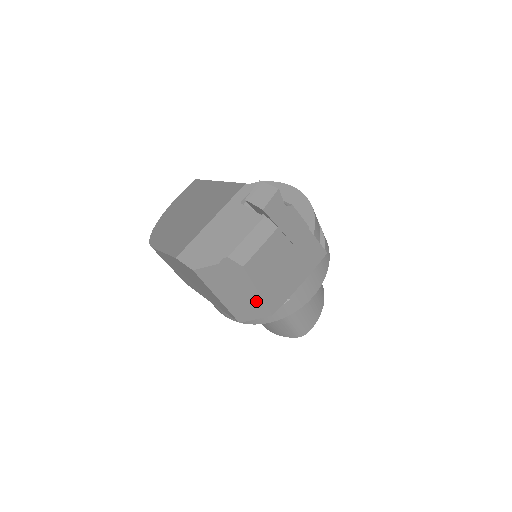
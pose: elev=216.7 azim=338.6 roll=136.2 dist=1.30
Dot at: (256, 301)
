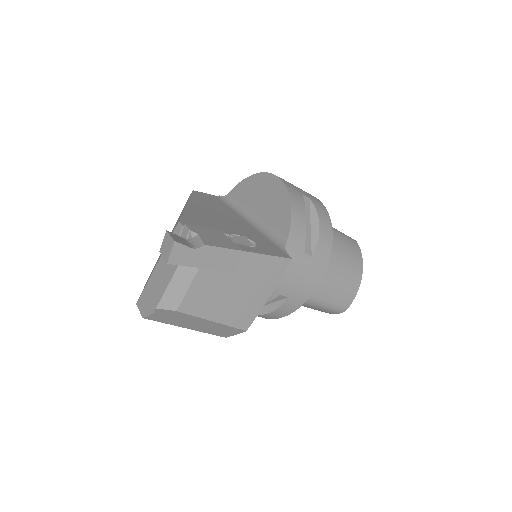
Dot at: (219, 326)
